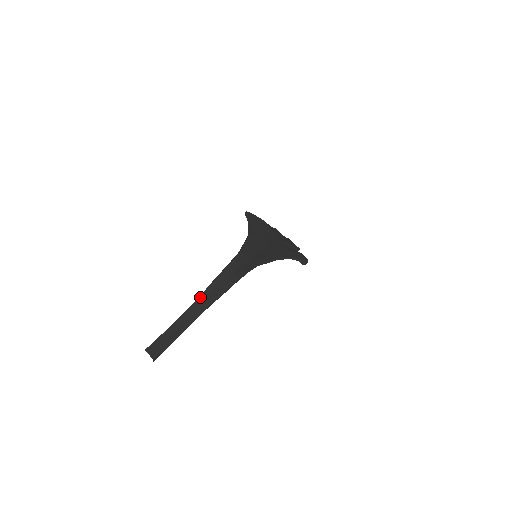
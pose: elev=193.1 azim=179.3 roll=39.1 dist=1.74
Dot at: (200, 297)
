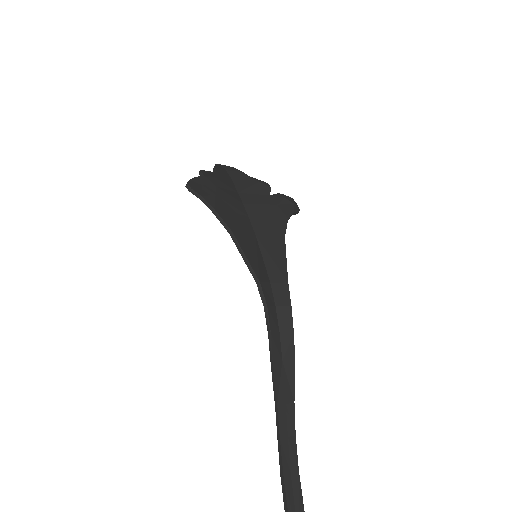
Dot at: (278, 404)
